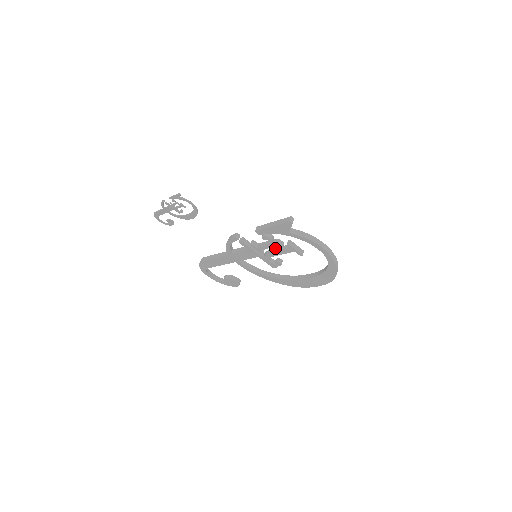
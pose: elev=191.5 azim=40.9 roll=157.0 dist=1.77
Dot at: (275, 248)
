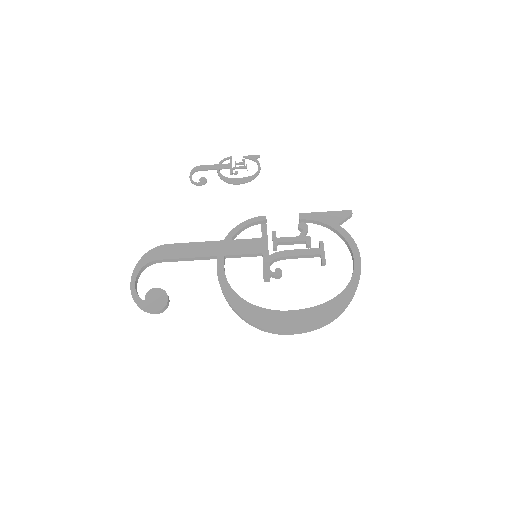
Dot at: occluded
